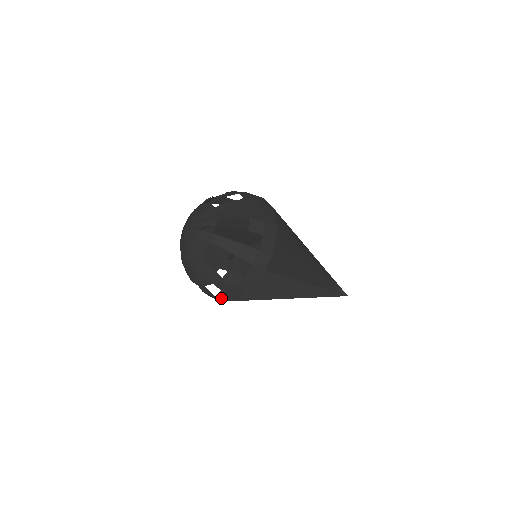
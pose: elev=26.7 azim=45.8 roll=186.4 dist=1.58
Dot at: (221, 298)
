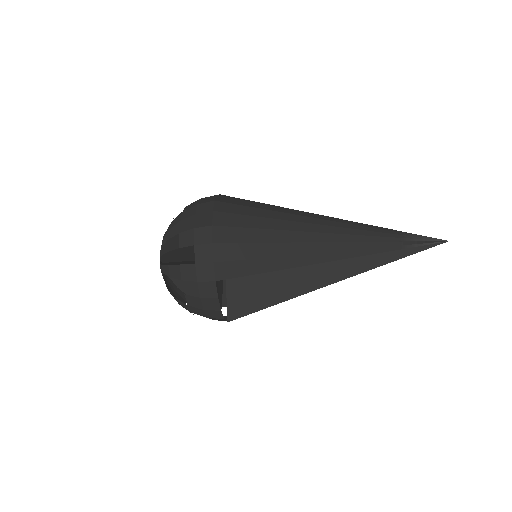
Dot at: occluded
